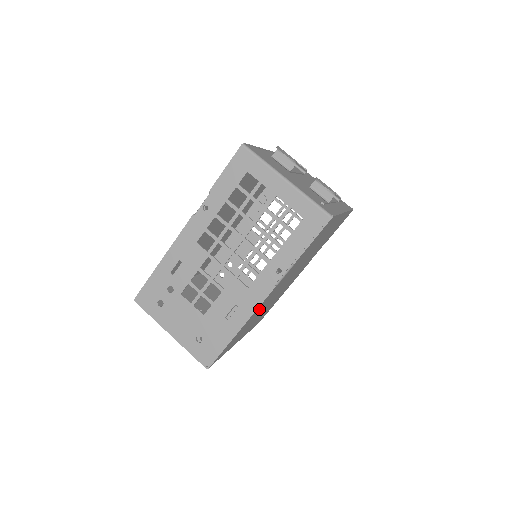
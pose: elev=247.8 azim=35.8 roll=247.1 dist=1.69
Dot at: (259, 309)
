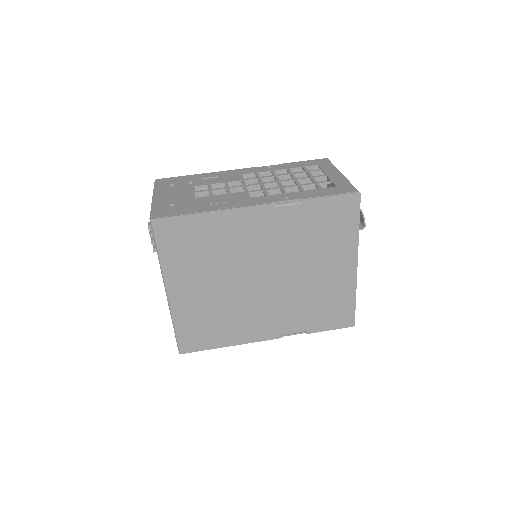
Dot at: (236, 230)
